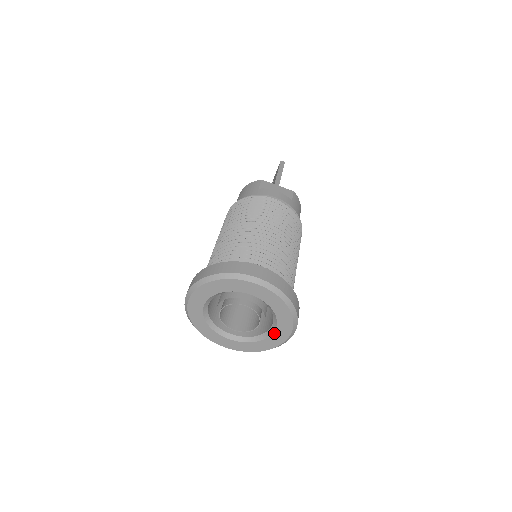
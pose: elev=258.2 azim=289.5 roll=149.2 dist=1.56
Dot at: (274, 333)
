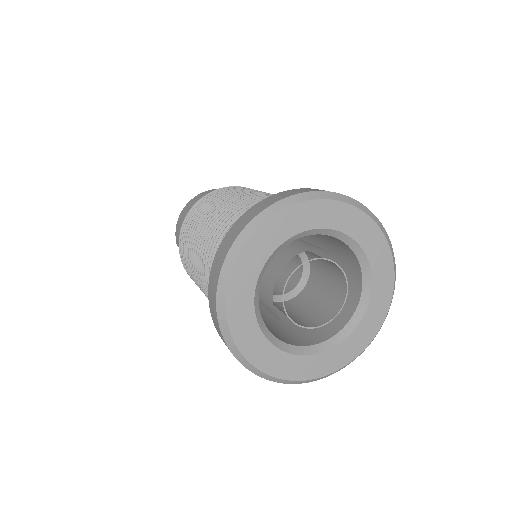
Dot at: (348, 338)
